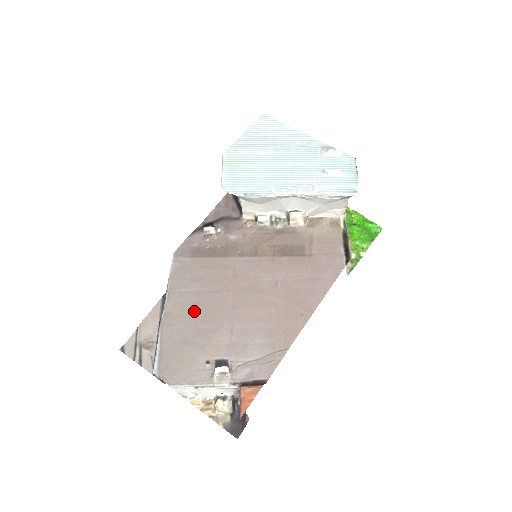
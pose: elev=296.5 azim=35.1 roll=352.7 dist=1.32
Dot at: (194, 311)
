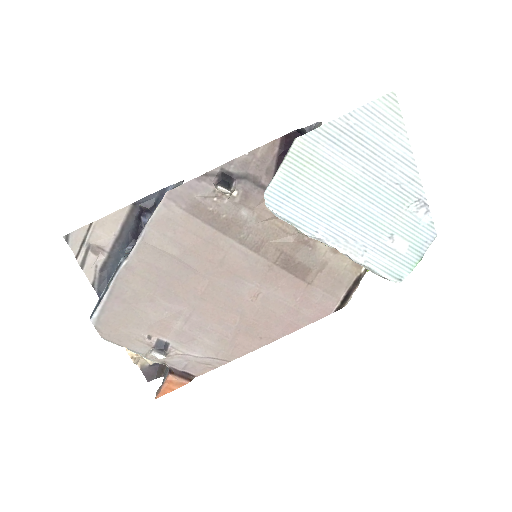
Dot at: (159, 279)
